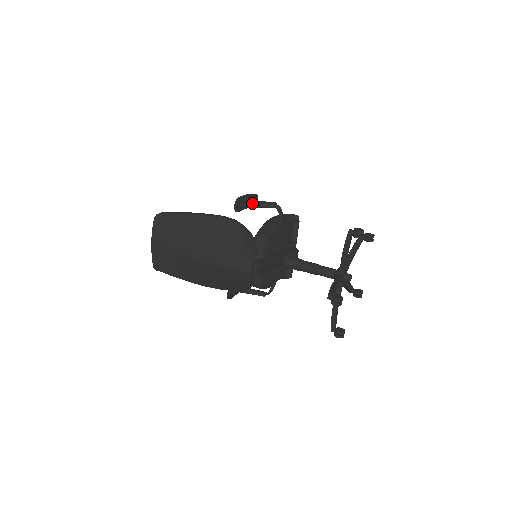
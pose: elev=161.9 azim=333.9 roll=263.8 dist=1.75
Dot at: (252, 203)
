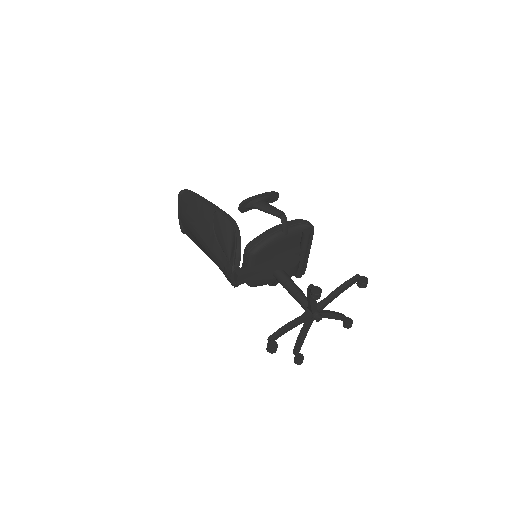
Dot at: (260, 207)
